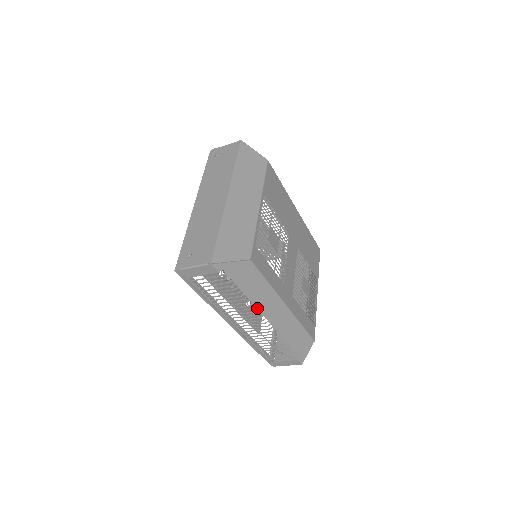
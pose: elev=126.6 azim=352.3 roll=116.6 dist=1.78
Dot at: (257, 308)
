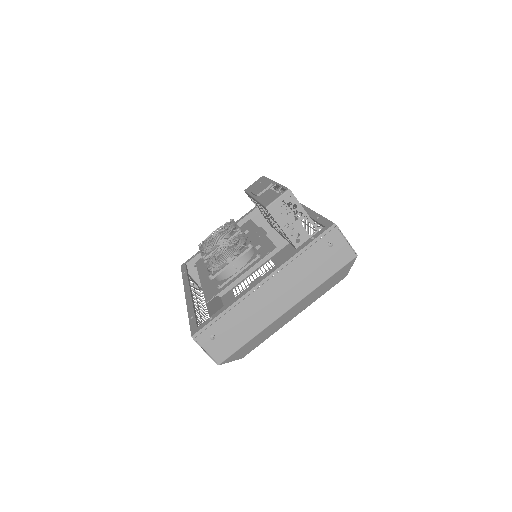
Dot at: occluded
